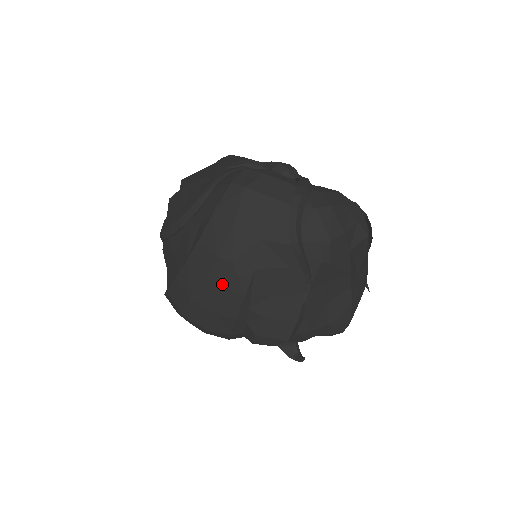
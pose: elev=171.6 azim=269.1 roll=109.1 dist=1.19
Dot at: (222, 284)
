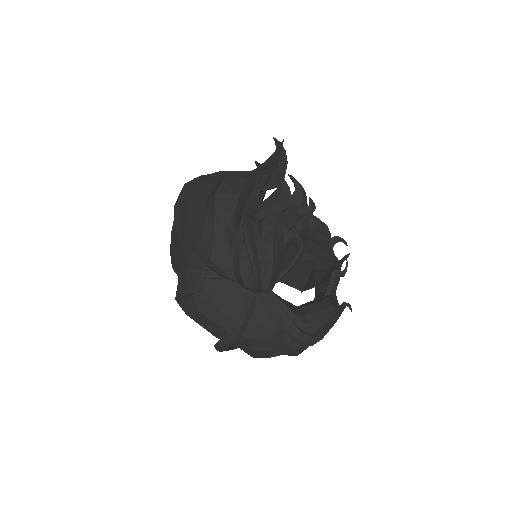
Dot at: occluded
